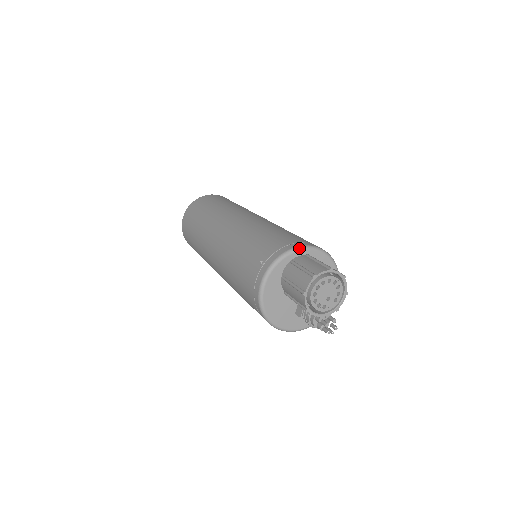
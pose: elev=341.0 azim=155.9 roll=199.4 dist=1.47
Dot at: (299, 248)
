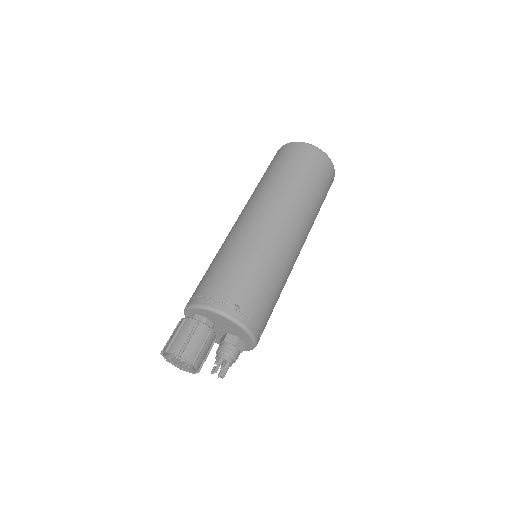
Dot at: (188, 307)
